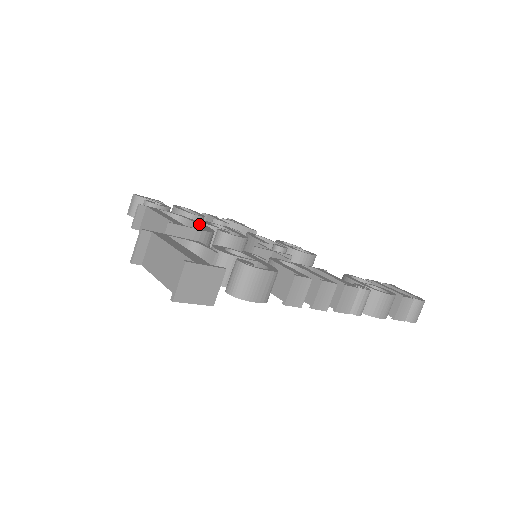
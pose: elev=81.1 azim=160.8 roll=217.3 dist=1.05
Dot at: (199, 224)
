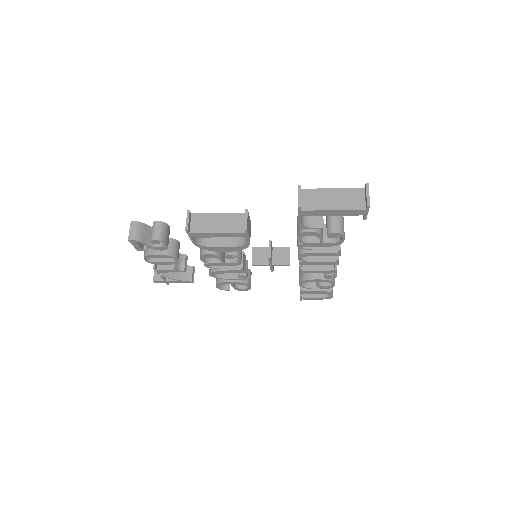
Dot at: occluded
